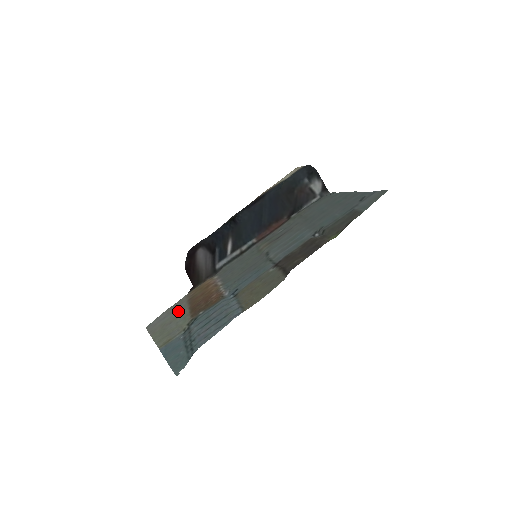
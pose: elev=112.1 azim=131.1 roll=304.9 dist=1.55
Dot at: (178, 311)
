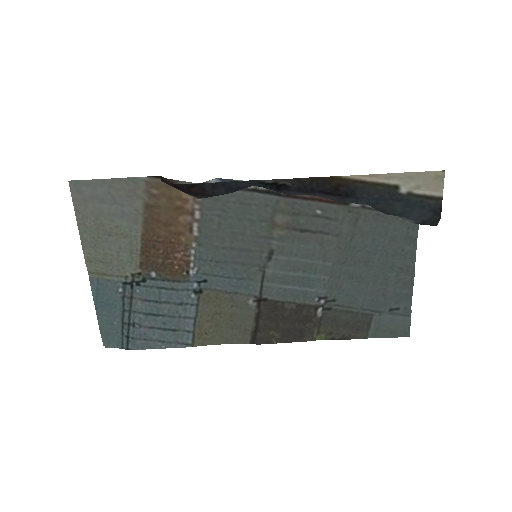
Dot at: (125, 217)
